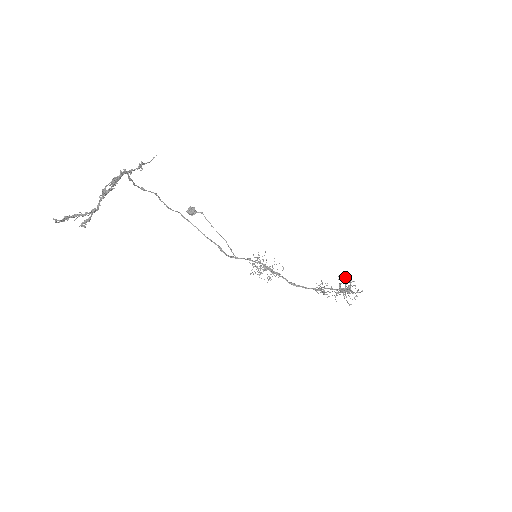
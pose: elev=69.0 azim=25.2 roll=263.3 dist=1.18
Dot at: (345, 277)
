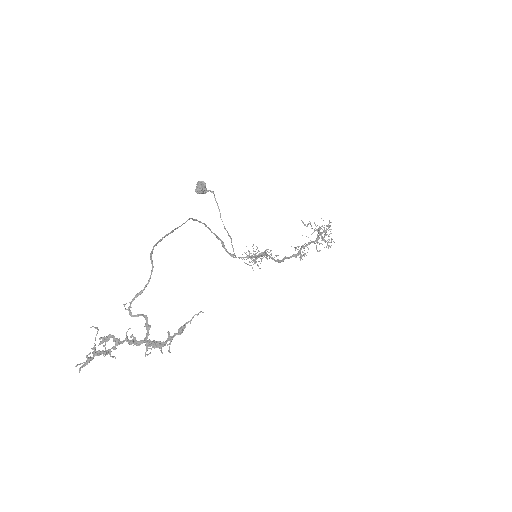
Dot at: occluded
